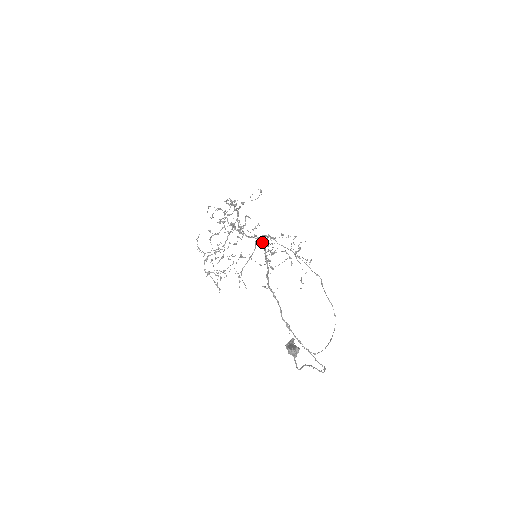
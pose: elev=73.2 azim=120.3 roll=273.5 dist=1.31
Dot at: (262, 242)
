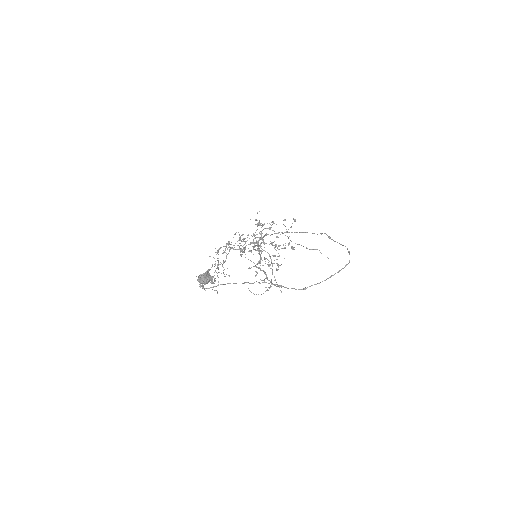
Dot at: (255, 243)
